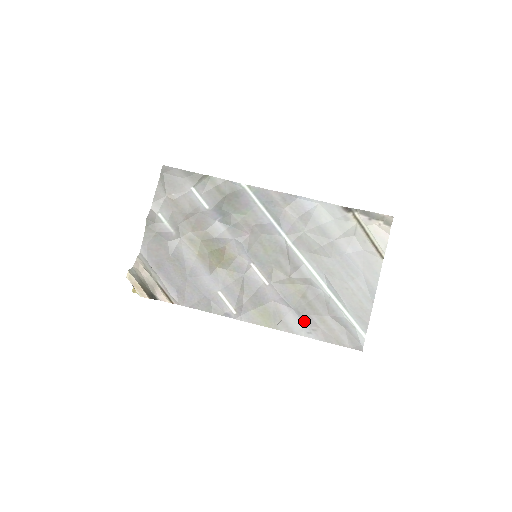
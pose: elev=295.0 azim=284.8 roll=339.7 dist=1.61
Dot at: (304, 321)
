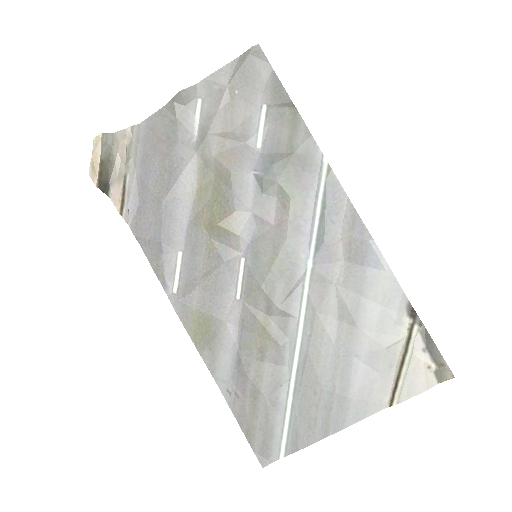
Dot at: (236, 375)
